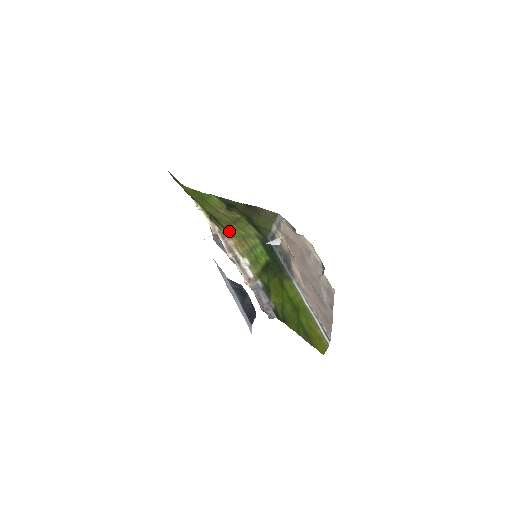
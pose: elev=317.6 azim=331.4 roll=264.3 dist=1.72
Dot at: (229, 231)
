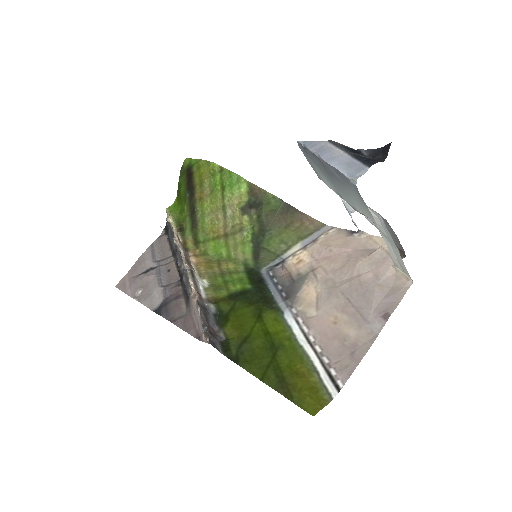
Dot at: (201, 247)
